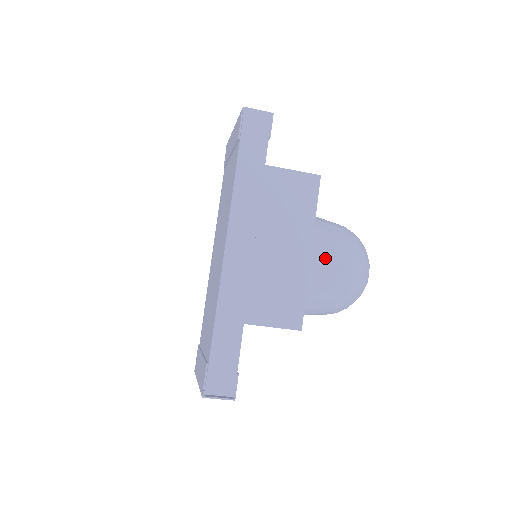
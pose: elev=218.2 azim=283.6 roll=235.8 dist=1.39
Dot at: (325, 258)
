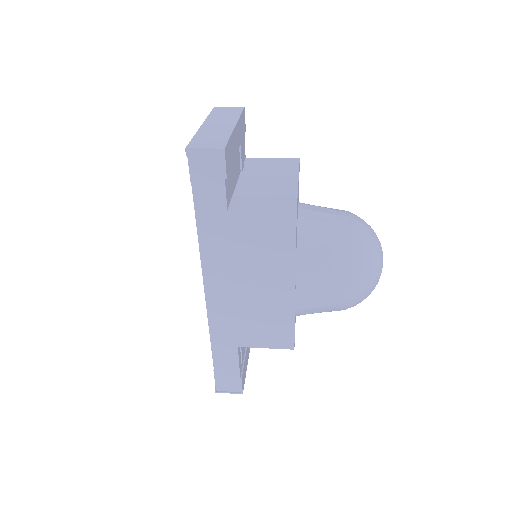
Dot at: (314, 287)
